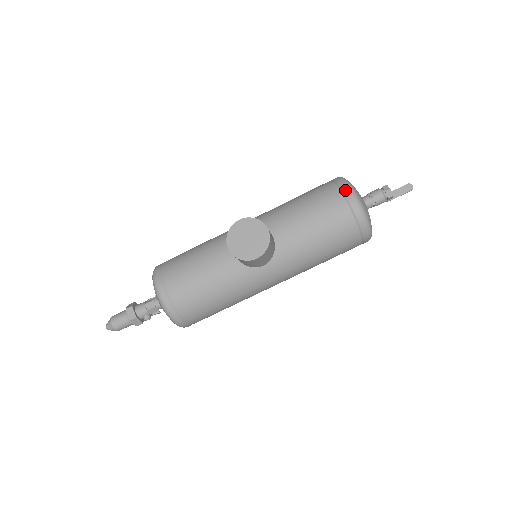
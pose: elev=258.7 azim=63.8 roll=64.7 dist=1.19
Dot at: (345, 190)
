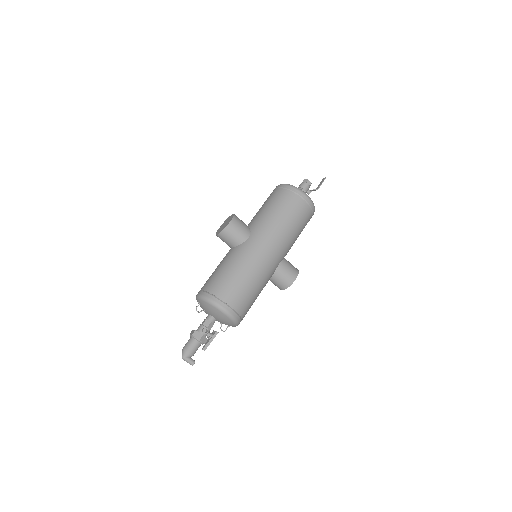
Dot at: occluded
